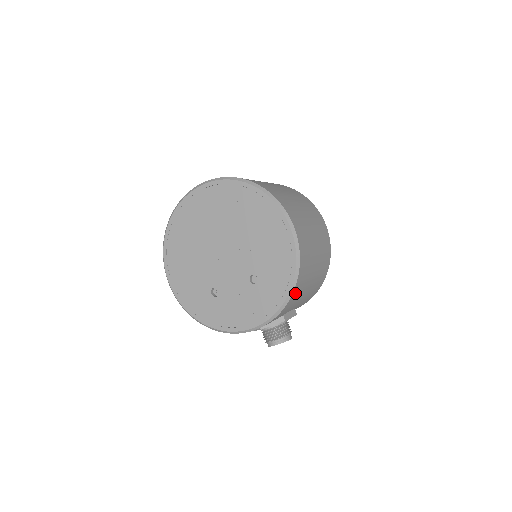
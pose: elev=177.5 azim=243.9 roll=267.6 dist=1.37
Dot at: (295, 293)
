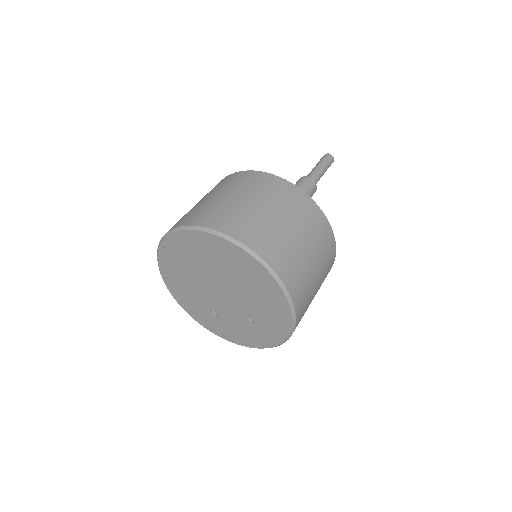
Dot at: occluded
